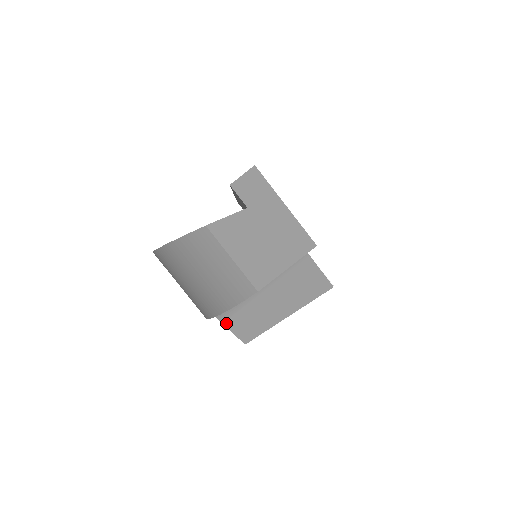
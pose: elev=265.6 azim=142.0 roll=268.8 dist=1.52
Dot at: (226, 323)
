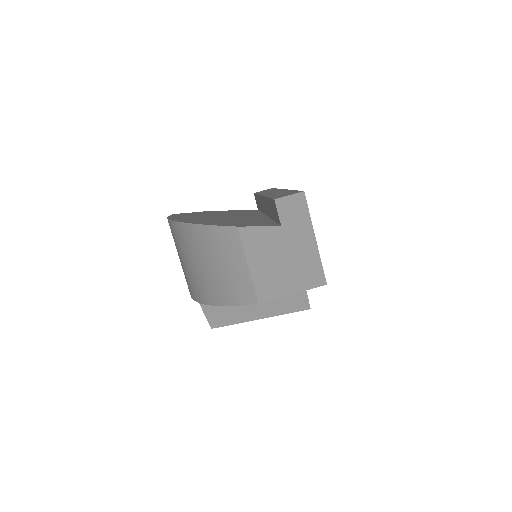
Dot at: (202, 304)
